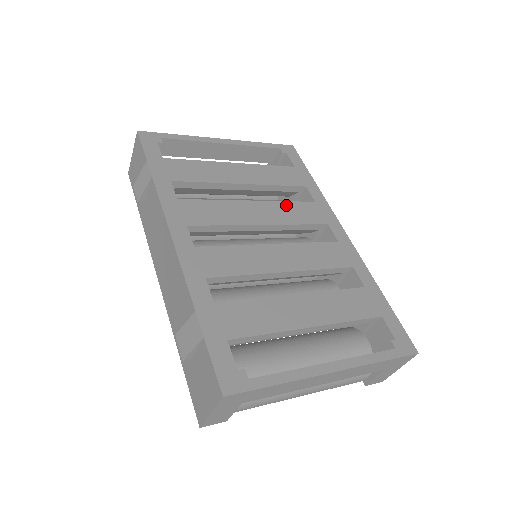
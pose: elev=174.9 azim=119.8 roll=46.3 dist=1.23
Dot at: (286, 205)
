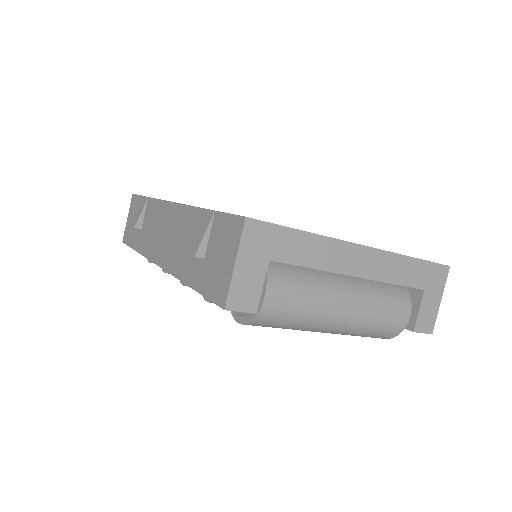
Dot at: occluded
